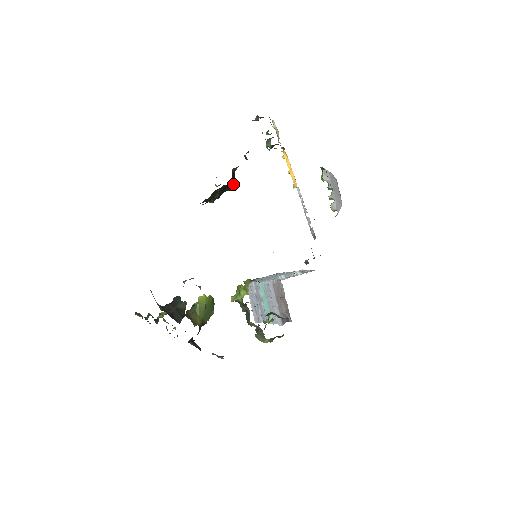
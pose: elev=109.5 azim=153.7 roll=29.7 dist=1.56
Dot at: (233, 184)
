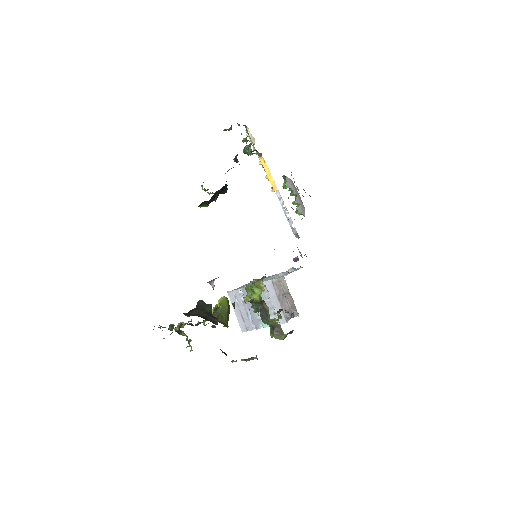
Dot at: (226, 186)
